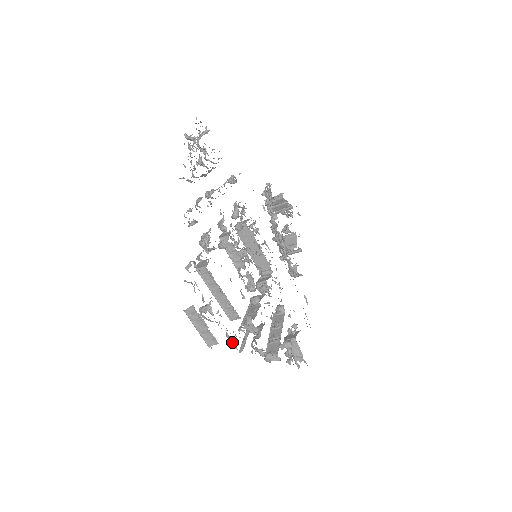
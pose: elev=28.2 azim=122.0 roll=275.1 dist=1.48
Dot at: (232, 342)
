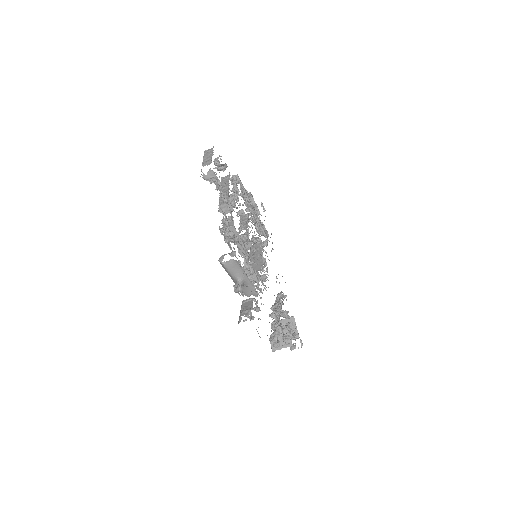
Dot at: (217, 182)
